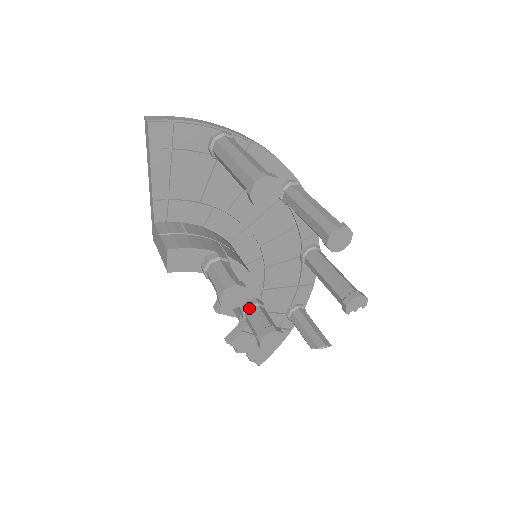
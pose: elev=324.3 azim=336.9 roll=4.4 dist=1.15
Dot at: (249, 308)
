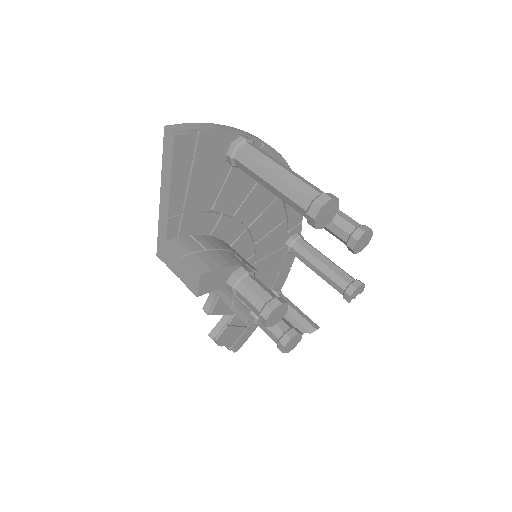
Dot at: occluded
